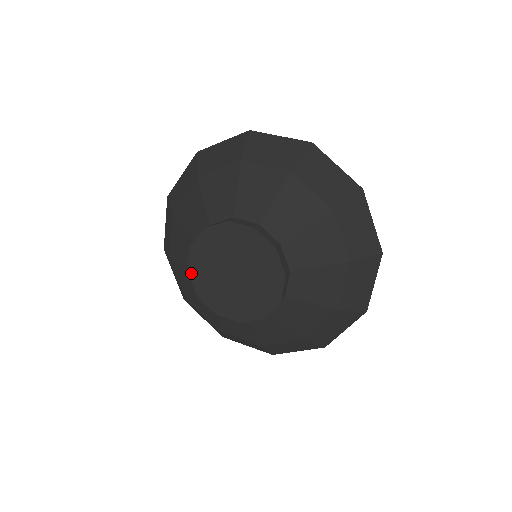
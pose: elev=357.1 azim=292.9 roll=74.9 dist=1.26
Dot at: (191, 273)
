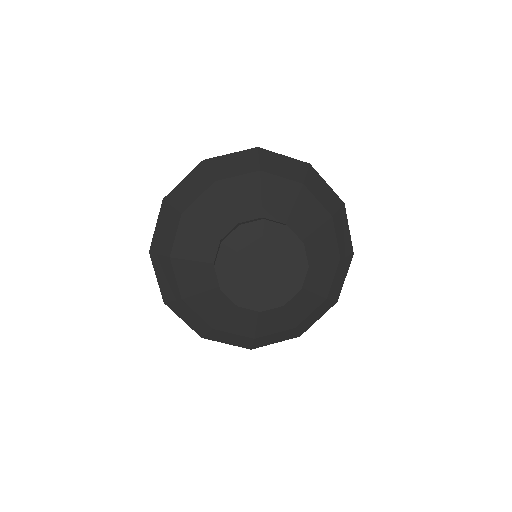
Dot at: (218, 267)
